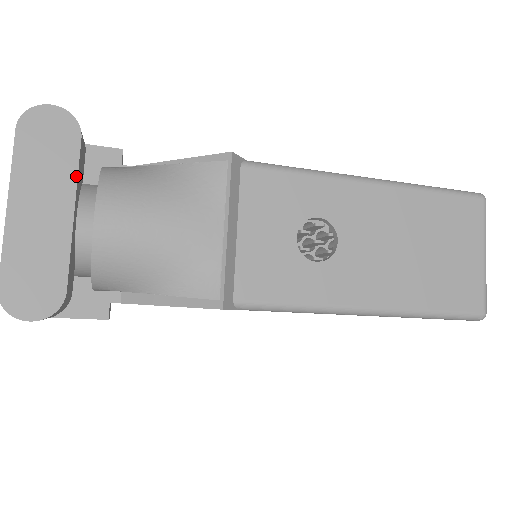
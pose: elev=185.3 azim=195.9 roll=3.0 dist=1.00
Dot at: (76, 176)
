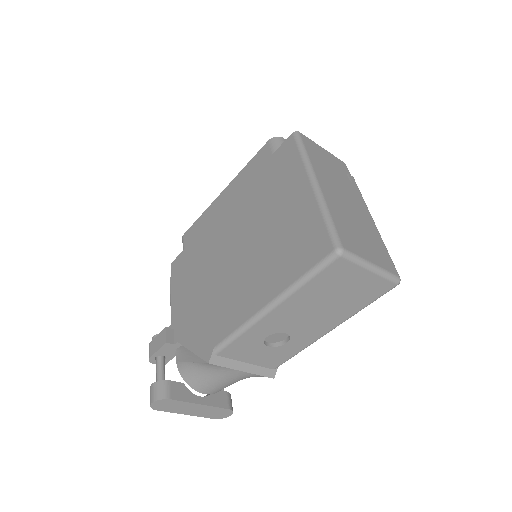
Dot at: (186, 402)
